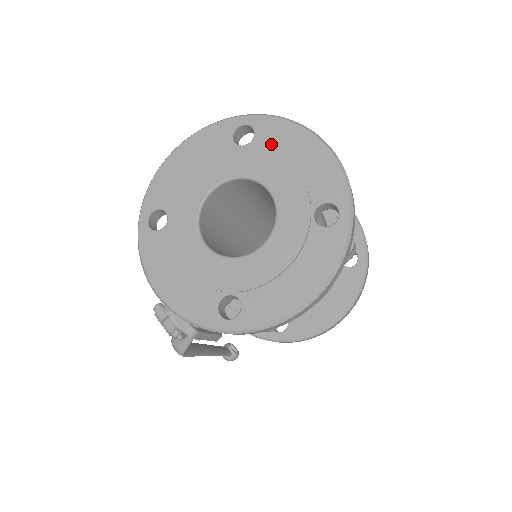
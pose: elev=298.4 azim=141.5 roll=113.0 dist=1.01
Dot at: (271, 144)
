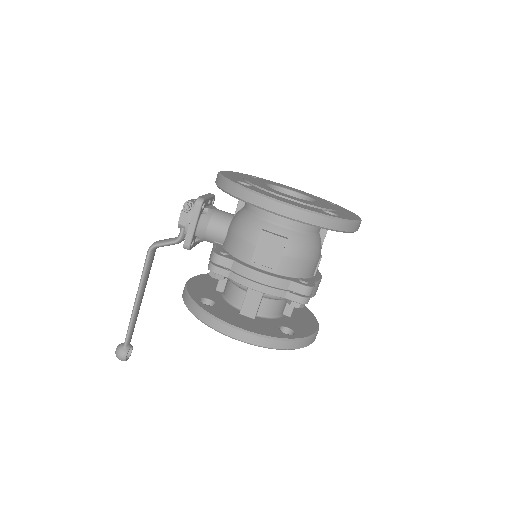
Dot at: occluded
